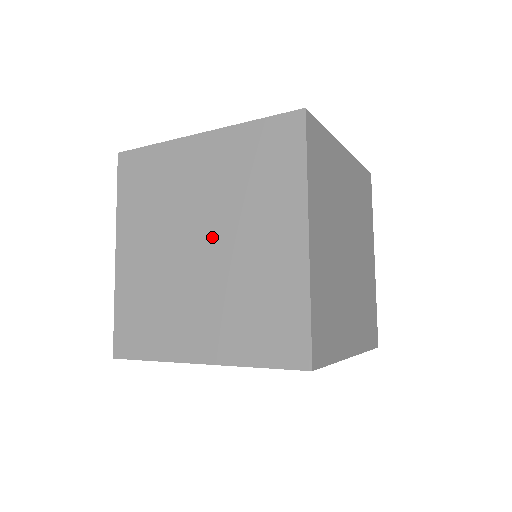
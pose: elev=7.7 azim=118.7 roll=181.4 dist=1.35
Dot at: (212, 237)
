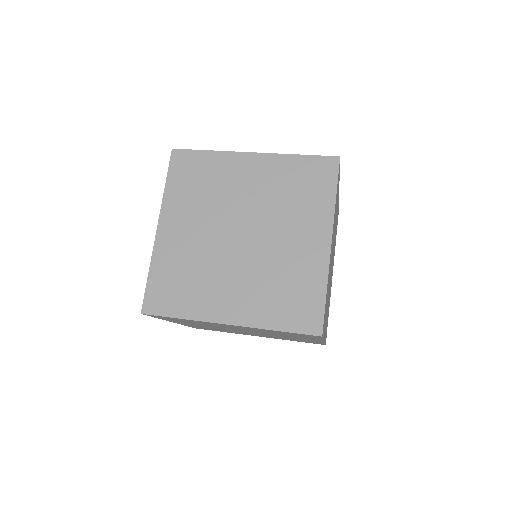
Dot at: (252, 230)
